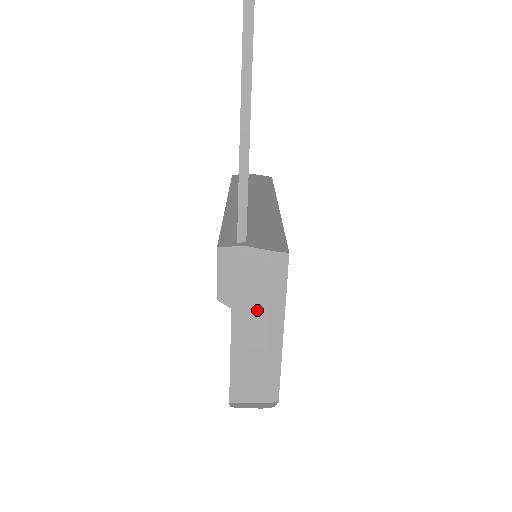
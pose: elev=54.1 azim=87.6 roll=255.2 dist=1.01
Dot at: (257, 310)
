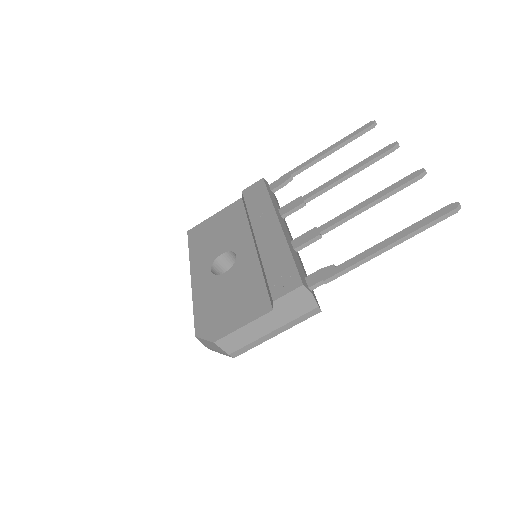
Dot at: (282, 320)
